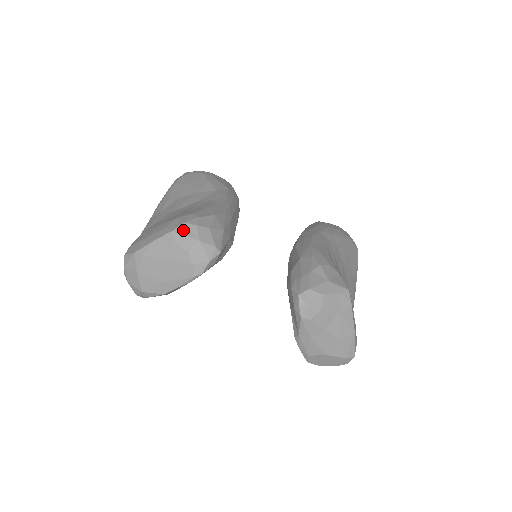
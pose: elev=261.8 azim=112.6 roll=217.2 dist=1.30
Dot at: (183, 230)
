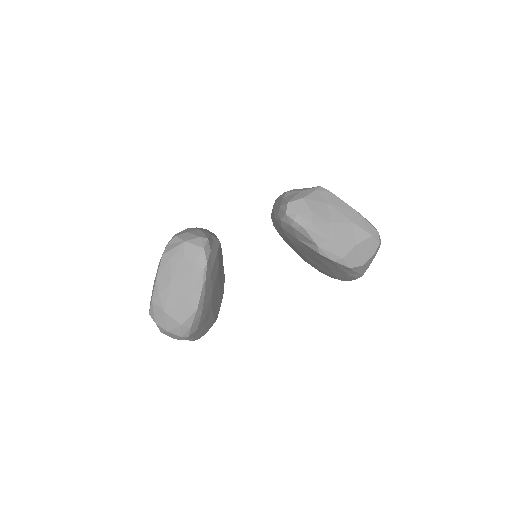
Dot at: (169, 248)
